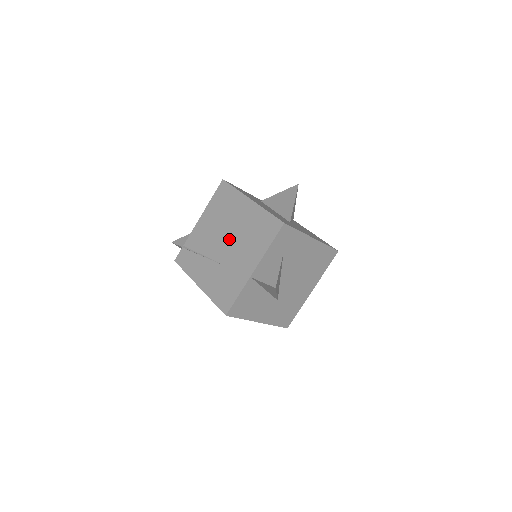
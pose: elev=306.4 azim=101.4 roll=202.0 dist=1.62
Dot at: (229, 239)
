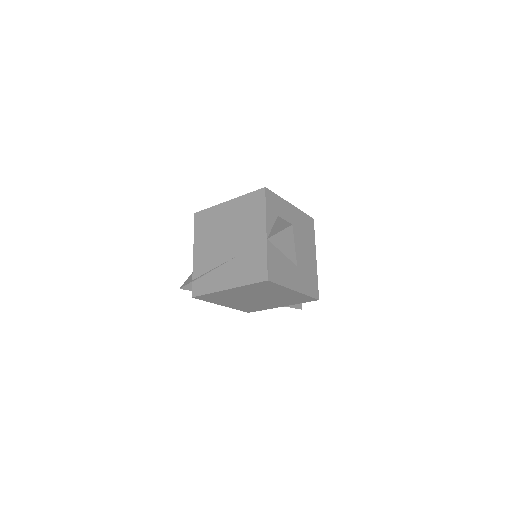
Dot at: (229, 237)
